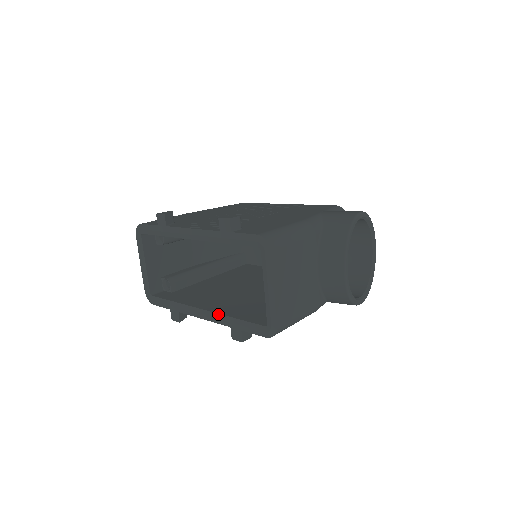
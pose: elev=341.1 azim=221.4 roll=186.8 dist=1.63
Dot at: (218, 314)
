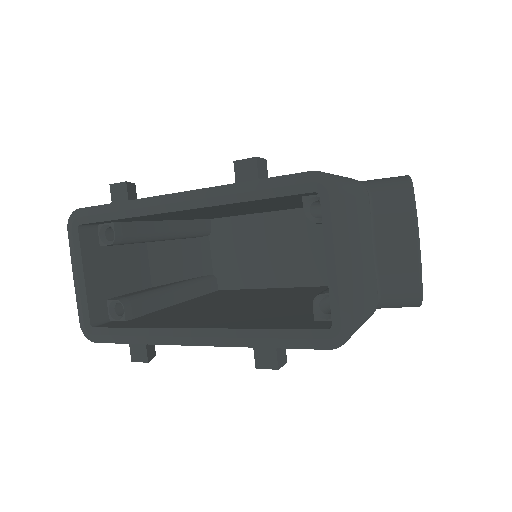
Dot at: (228, 329)
